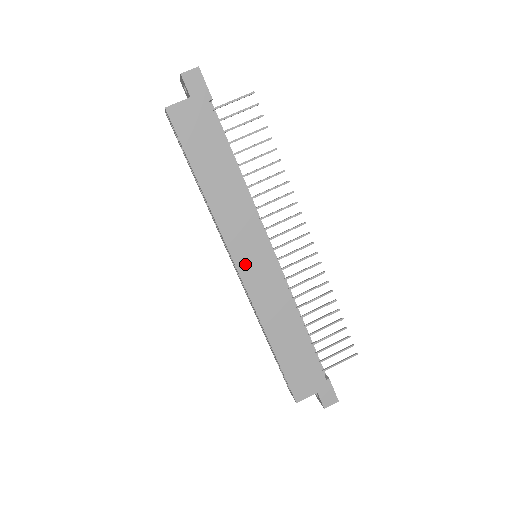
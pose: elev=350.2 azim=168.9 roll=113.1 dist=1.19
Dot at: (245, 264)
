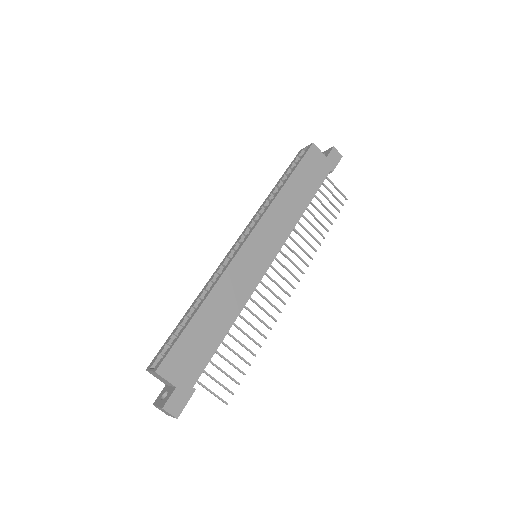
Dot at: (253, 245)
